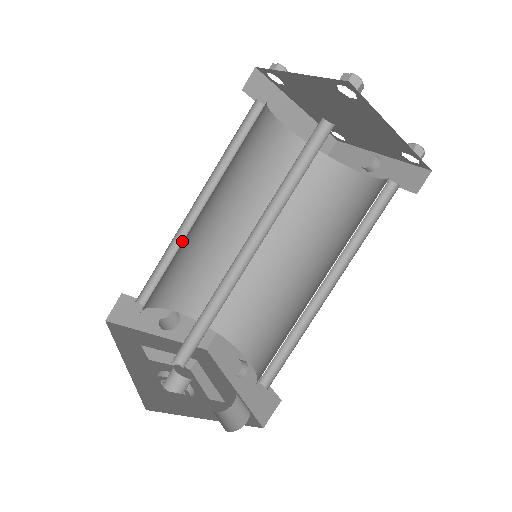
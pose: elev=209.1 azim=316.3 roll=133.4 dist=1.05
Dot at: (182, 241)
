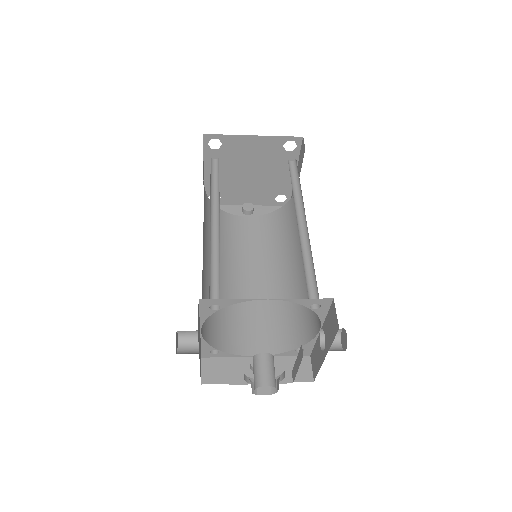
Dot at: (213, 250)
